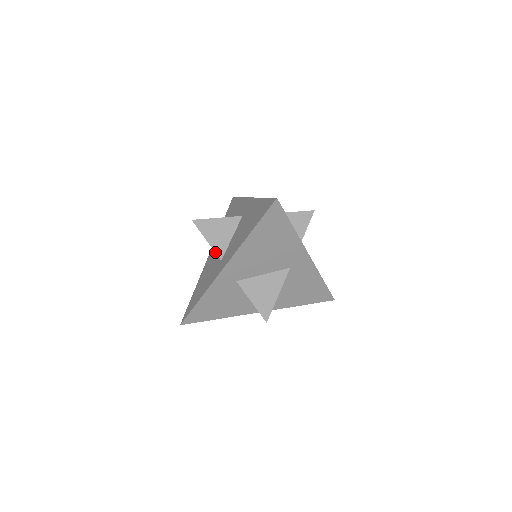
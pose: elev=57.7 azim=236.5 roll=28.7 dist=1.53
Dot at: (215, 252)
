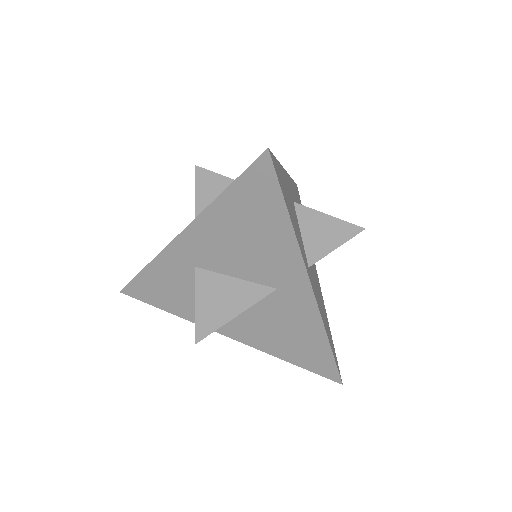
Dot at: (195, 216)
